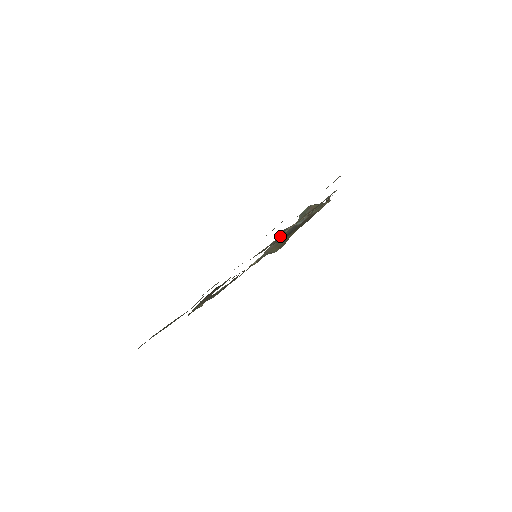
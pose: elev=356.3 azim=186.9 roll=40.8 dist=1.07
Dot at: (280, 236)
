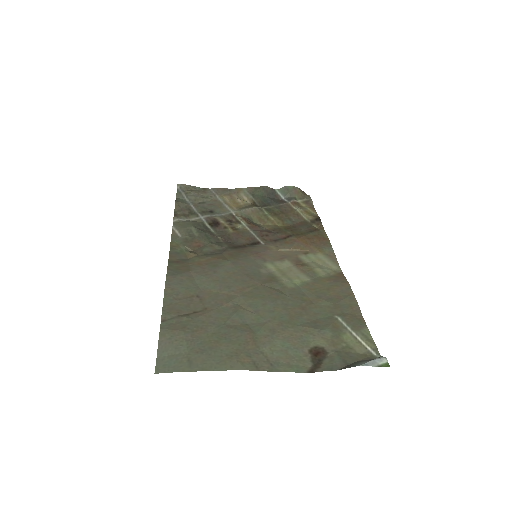
Dot at: (282, 259)
